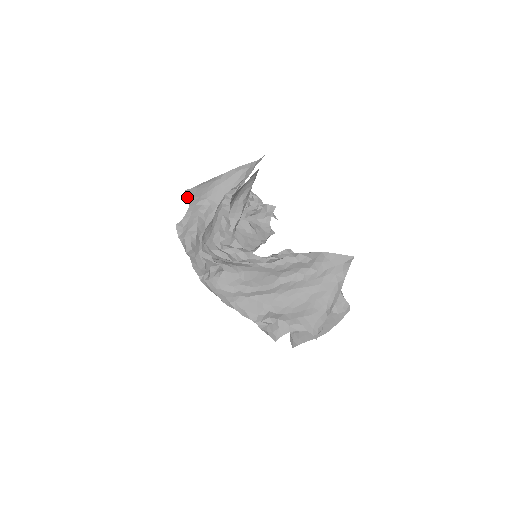
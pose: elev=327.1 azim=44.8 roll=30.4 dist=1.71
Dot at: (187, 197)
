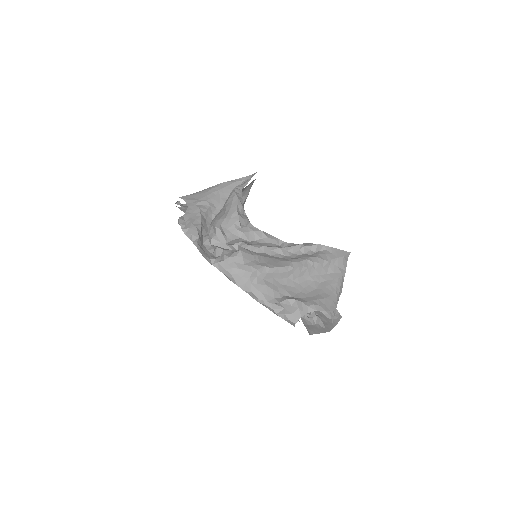
Dot at: (180, 204)
